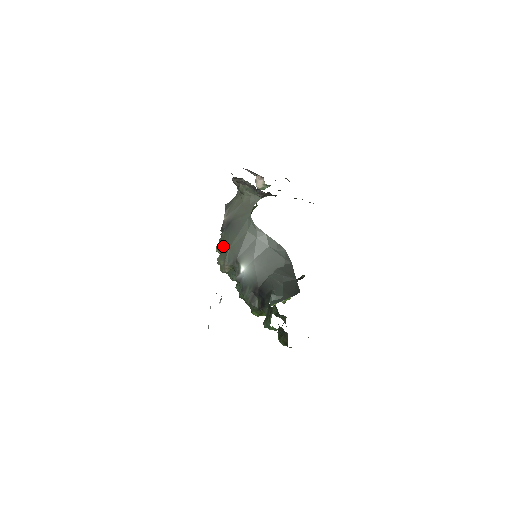
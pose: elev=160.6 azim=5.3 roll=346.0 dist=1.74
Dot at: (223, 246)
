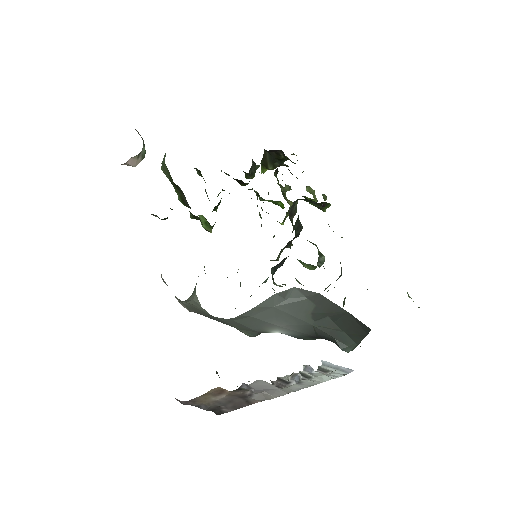
Dot at: occluded
